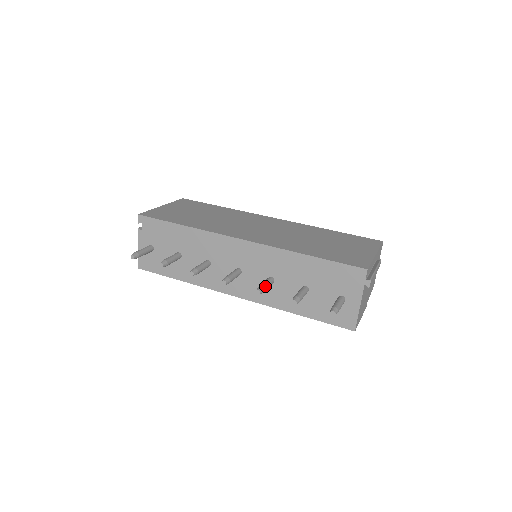
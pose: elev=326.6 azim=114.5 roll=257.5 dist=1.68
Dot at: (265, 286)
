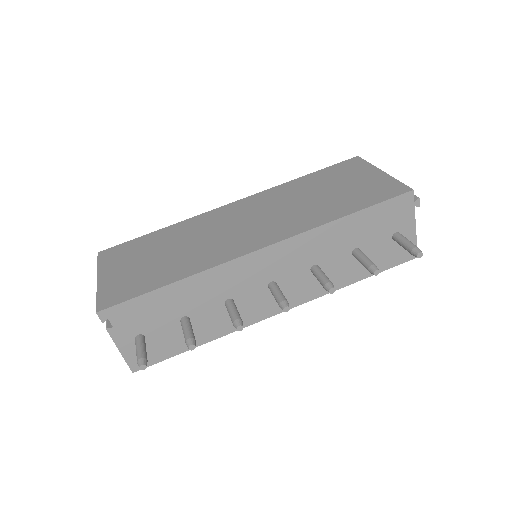
Dot at: (328, 279)
